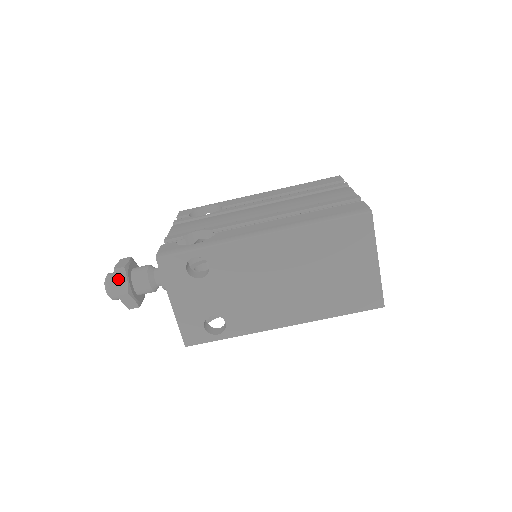
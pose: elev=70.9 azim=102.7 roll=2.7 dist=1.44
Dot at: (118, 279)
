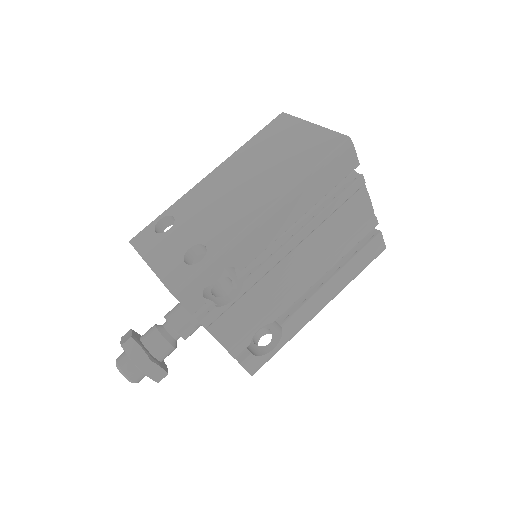
Dot at: (124, 338)
